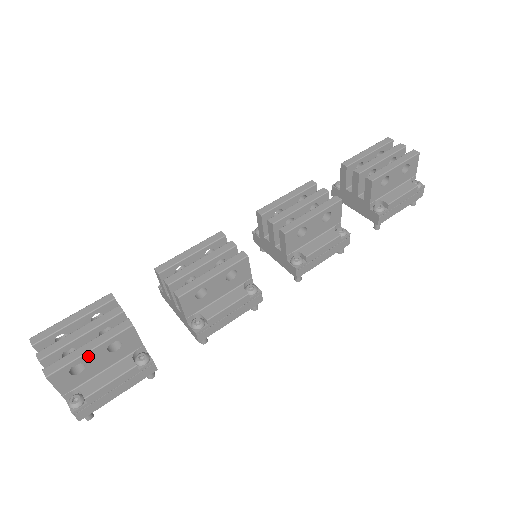
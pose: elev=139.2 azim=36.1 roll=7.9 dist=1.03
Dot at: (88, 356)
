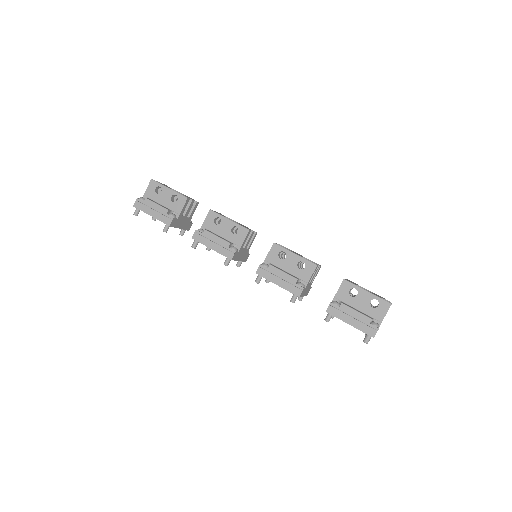
Dot at: (166, 190)
